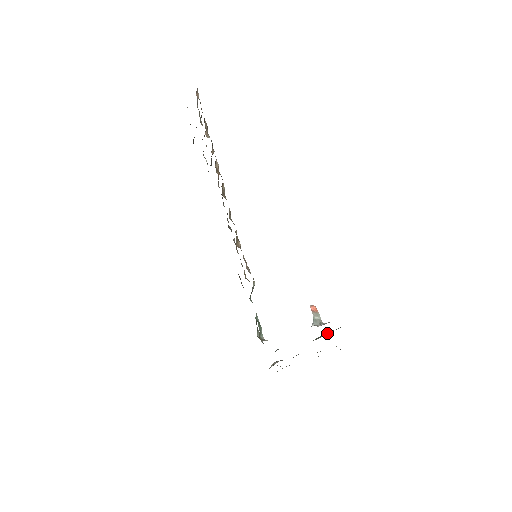
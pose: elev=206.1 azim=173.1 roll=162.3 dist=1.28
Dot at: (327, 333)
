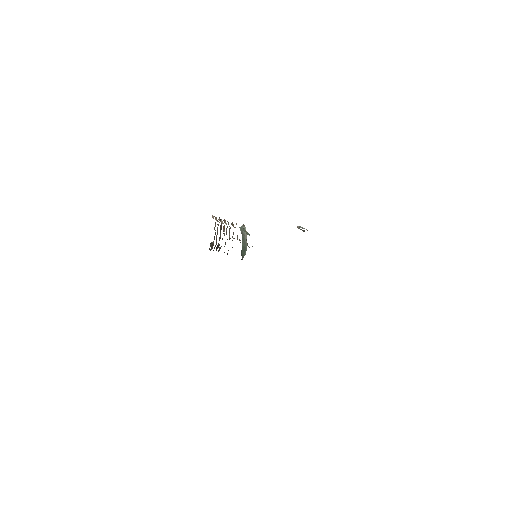
Dot at: occluded
